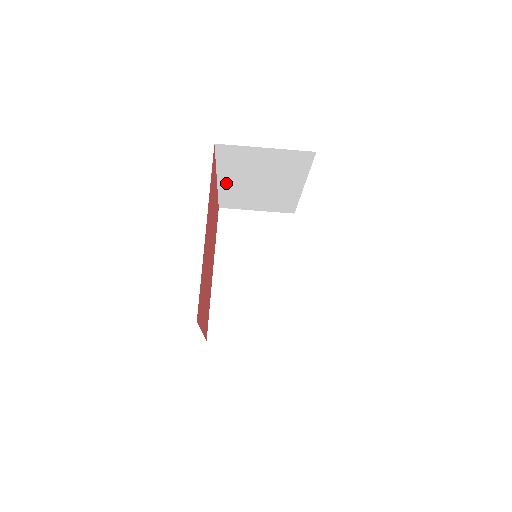
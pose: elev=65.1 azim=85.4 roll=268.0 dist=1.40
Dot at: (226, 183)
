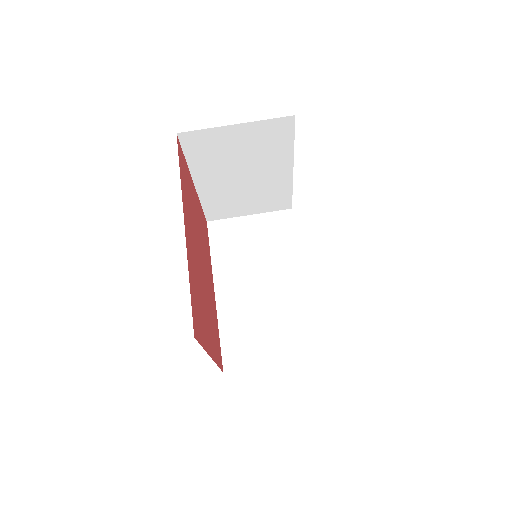
Dot at: (205, 186)
